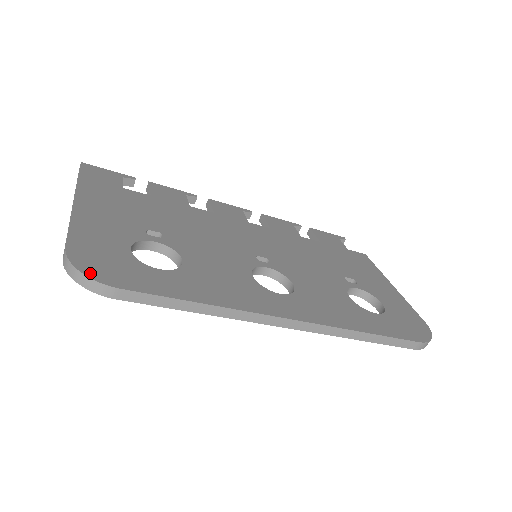
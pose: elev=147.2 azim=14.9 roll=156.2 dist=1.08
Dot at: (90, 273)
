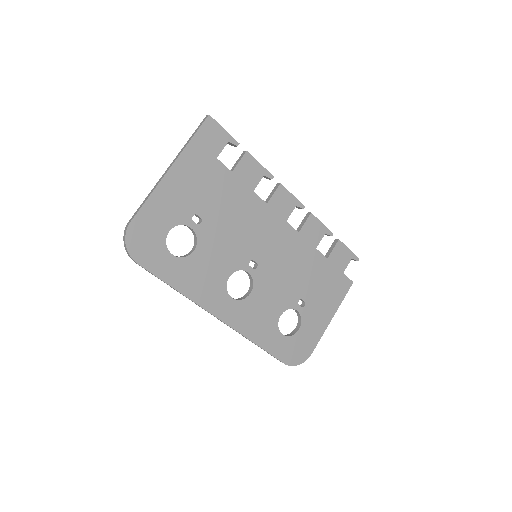
Dot at: (130, 247)
